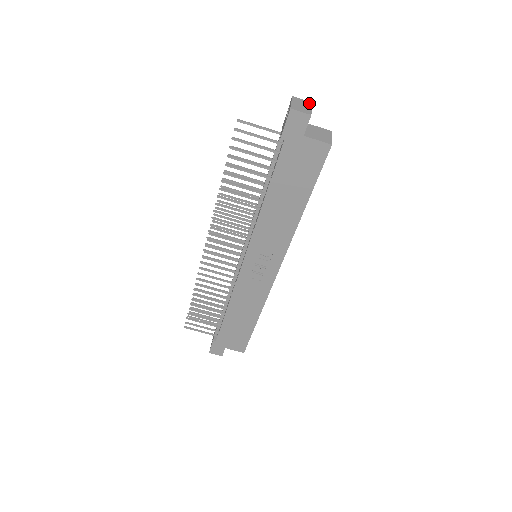
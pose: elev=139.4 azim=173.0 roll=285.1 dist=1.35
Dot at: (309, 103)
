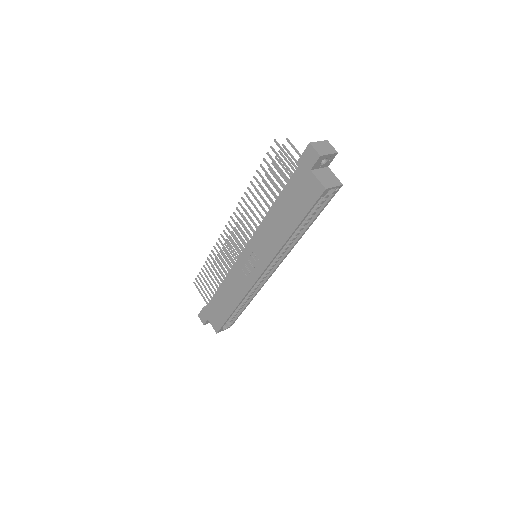
Dot at: (334, 151)
